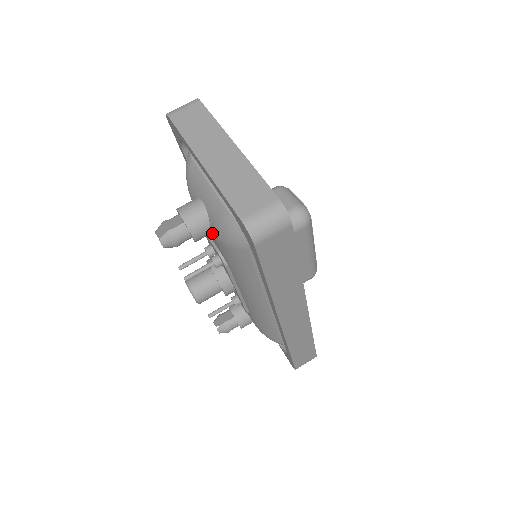
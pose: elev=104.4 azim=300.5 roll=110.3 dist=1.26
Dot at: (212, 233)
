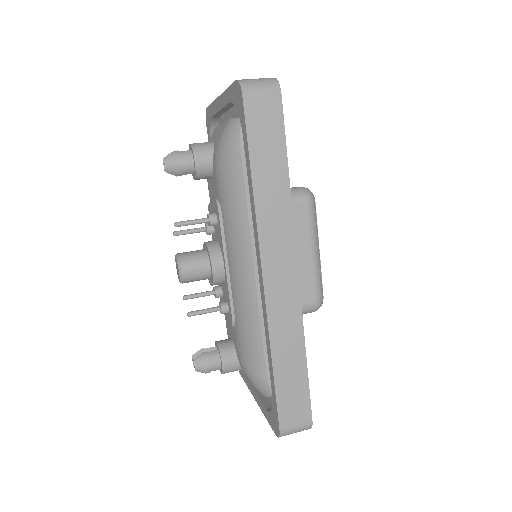
Dot at: (213, 163)
